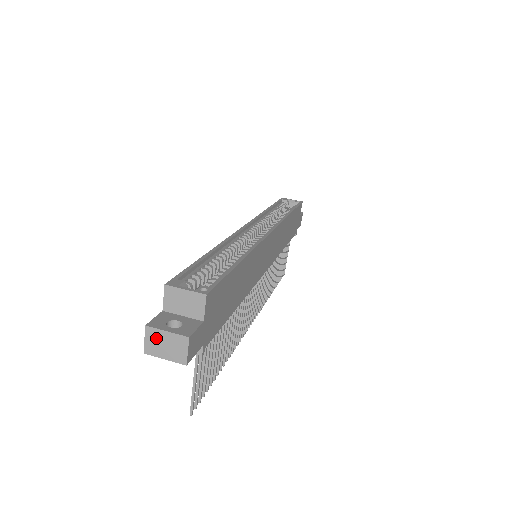
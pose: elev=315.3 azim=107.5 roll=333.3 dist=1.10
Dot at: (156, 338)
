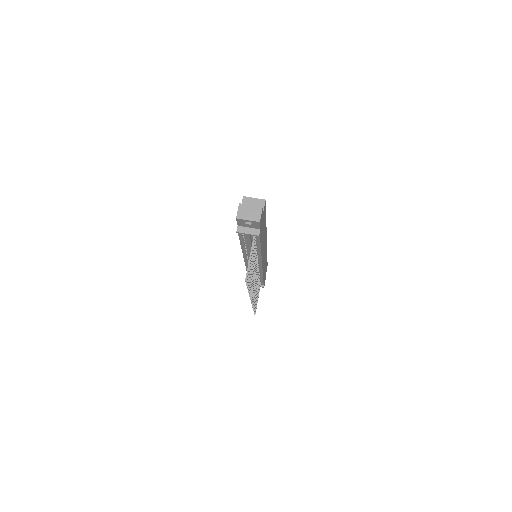
Dot at: (244, 209)
